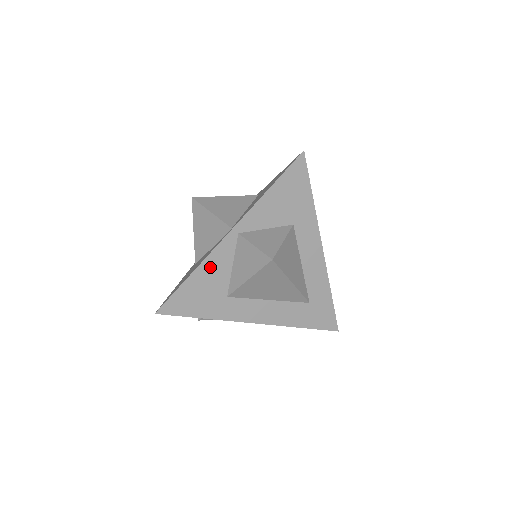
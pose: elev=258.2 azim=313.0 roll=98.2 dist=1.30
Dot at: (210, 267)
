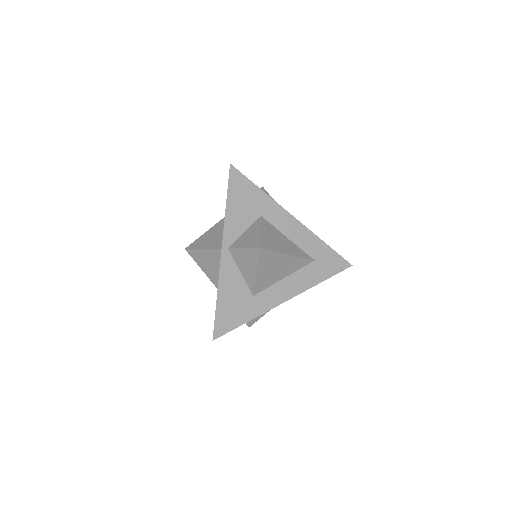
Dot at: (226, 284)
